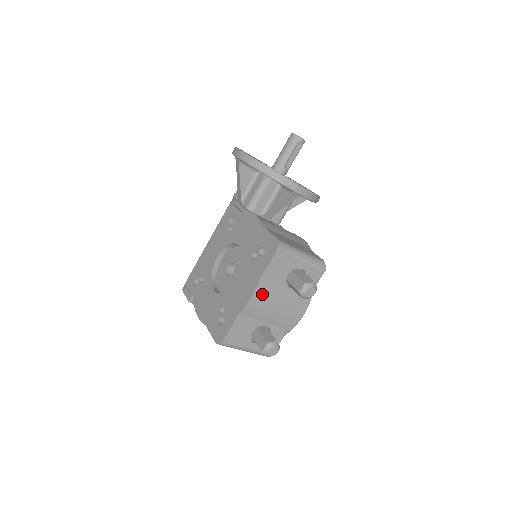
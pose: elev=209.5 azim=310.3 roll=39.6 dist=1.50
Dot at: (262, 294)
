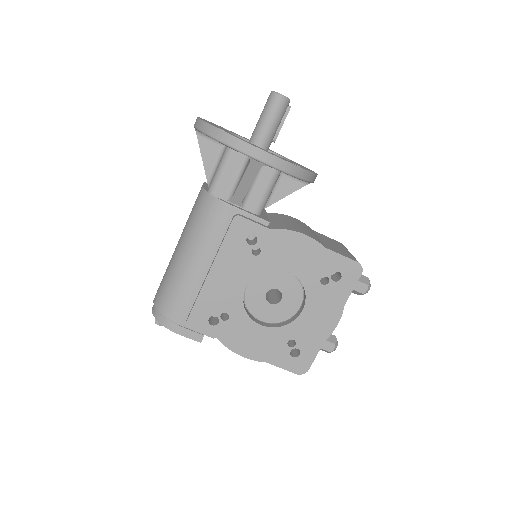
Dot at: occluded
